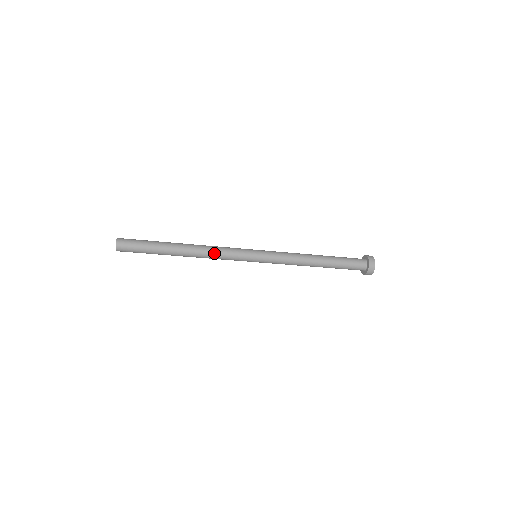
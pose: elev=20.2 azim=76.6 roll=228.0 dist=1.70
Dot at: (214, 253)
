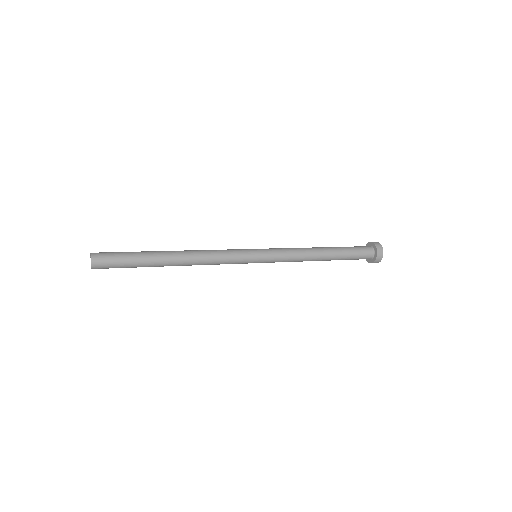
Dot at: occluded
